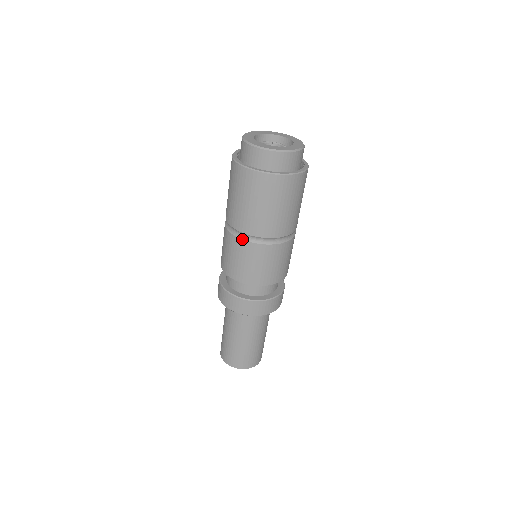
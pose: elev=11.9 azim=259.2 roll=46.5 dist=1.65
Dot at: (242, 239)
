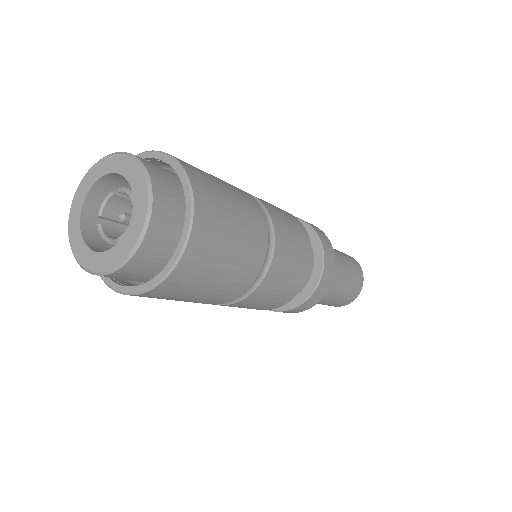
Dot at: occluded
